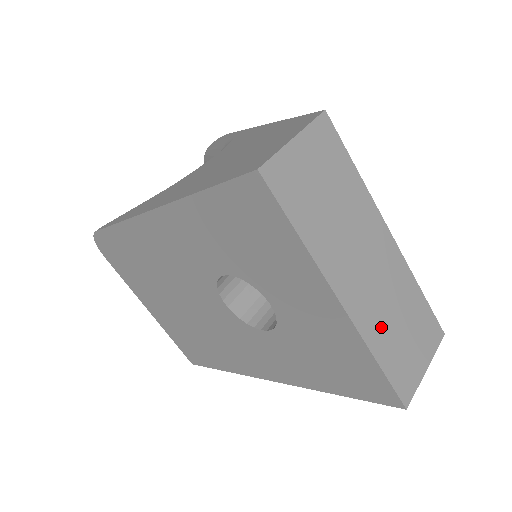
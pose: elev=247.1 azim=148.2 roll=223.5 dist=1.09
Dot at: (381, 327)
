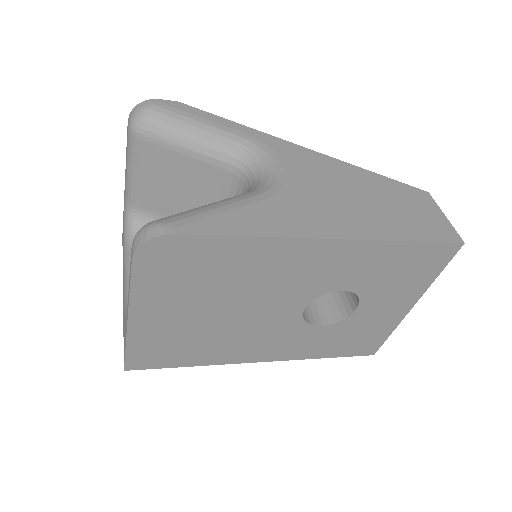
Dot at: occluded
